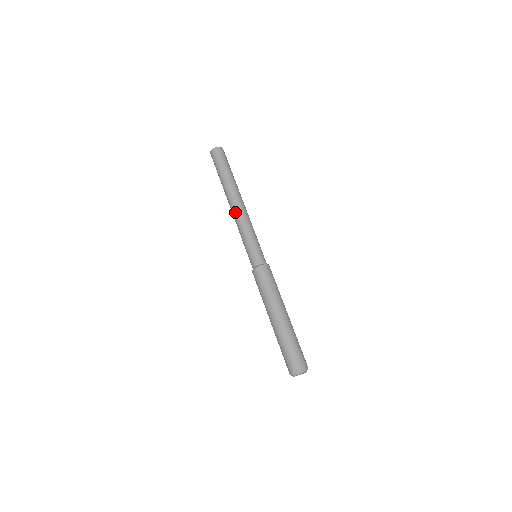
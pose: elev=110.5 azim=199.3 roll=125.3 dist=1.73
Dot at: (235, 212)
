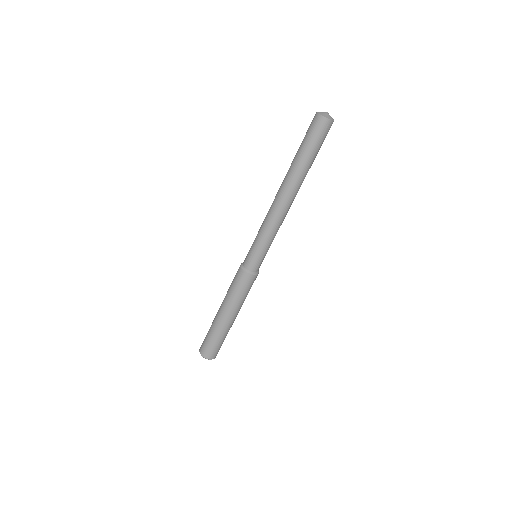
Dot at: (282, 211)
